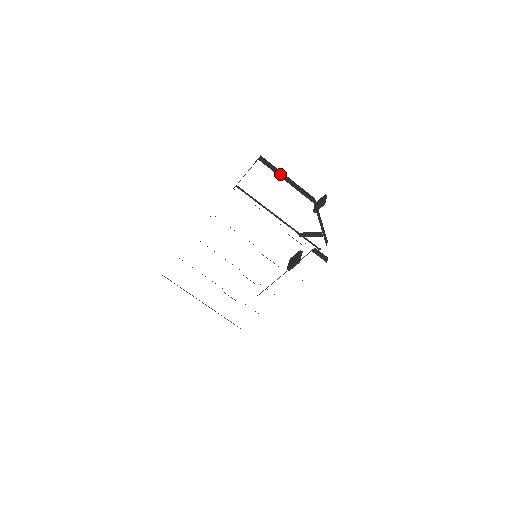
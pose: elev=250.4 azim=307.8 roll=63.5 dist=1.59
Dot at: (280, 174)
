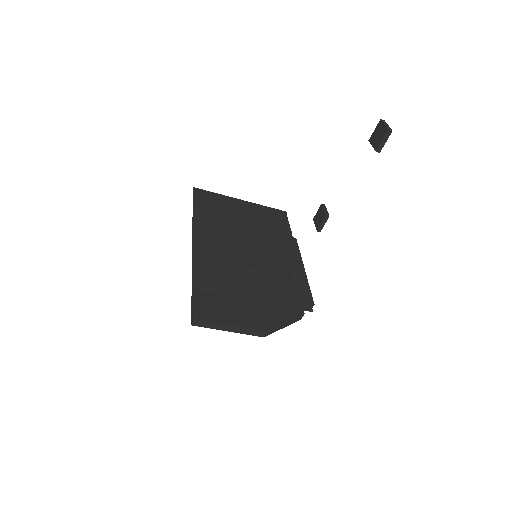
Dot at: (220, 327)
